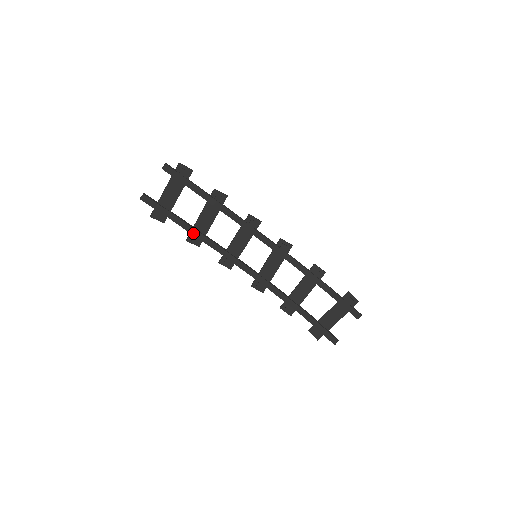
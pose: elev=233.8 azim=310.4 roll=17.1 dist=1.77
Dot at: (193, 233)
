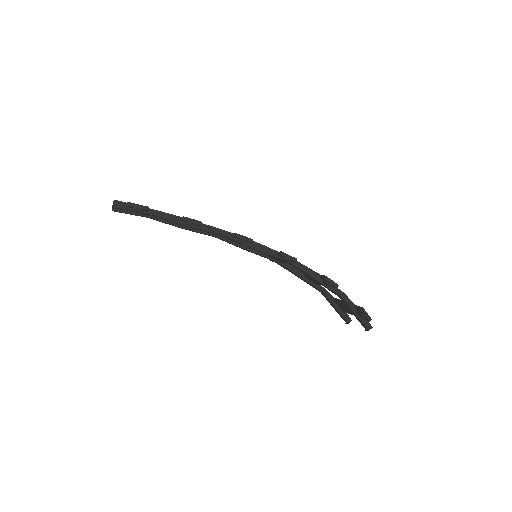
Dot at: occluded
